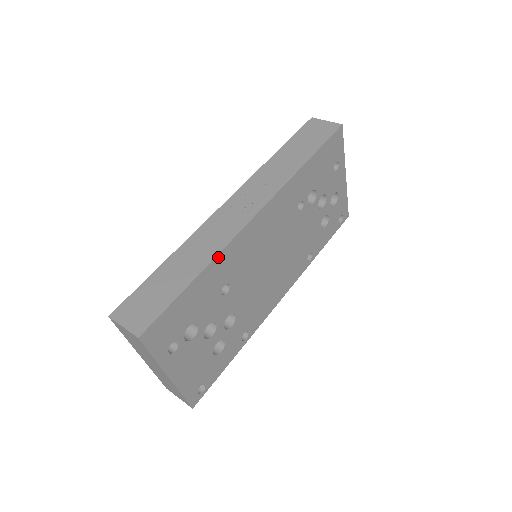
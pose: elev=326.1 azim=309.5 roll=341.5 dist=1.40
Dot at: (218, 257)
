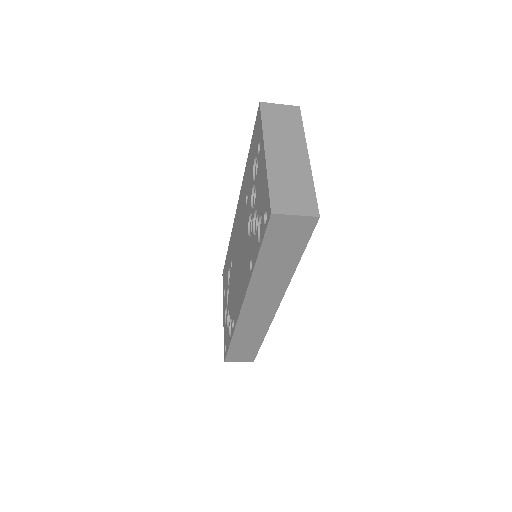
Dot at: occluded
